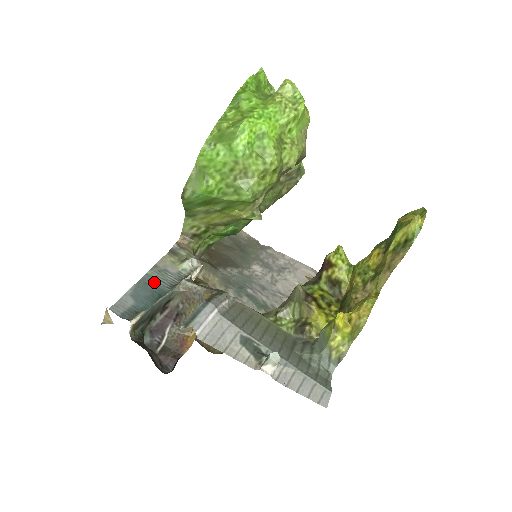
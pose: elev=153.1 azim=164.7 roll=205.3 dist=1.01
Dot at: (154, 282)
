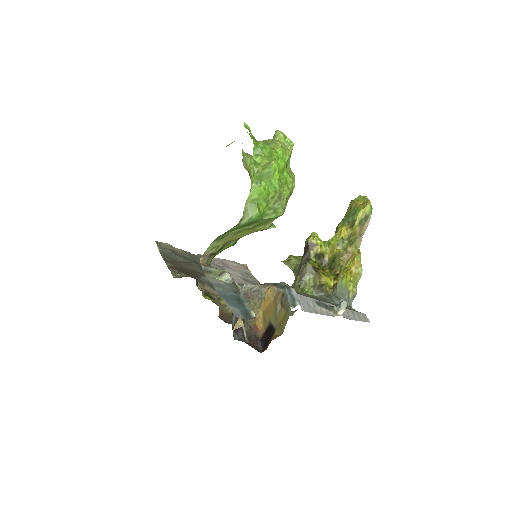
Dot at: (227, 293)
